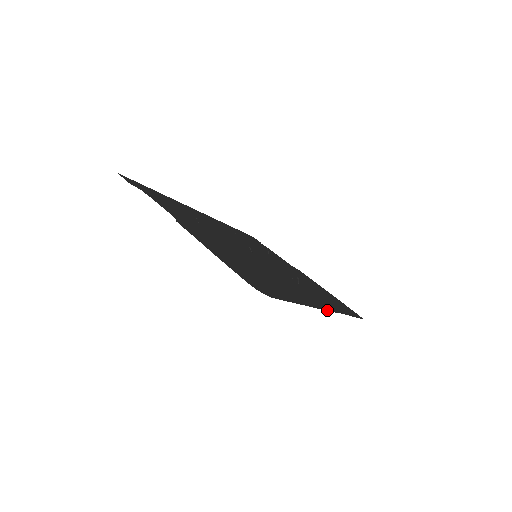
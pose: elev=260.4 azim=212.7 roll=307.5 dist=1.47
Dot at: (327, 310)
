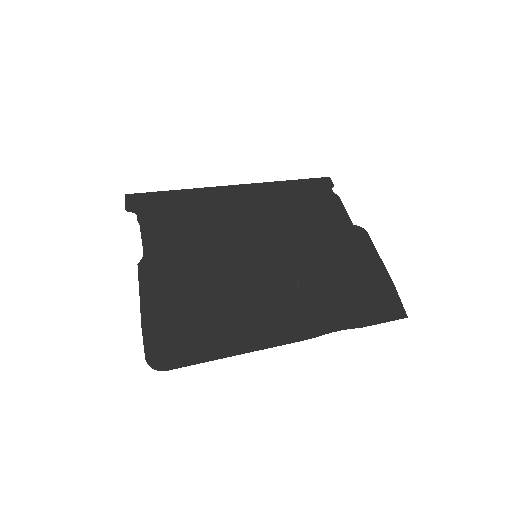
Dot at: (291, 342)
